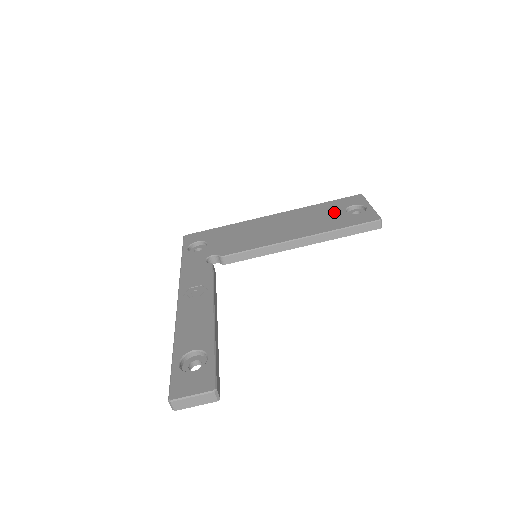
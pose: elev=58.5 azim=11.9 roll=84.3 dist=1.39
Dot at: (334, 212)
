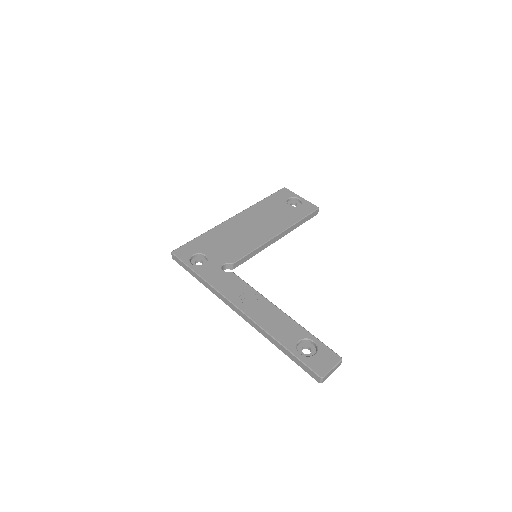
Dot at: (281, 207)
